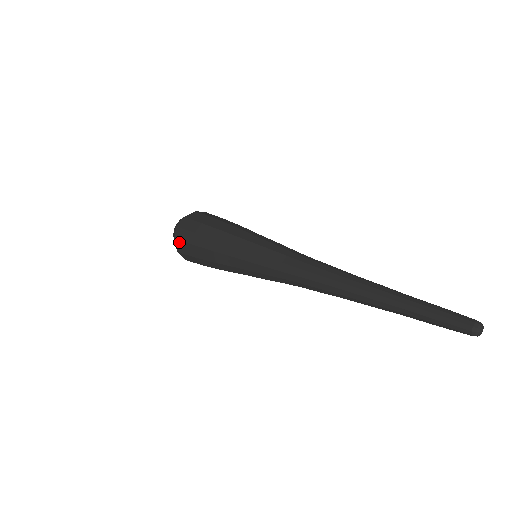
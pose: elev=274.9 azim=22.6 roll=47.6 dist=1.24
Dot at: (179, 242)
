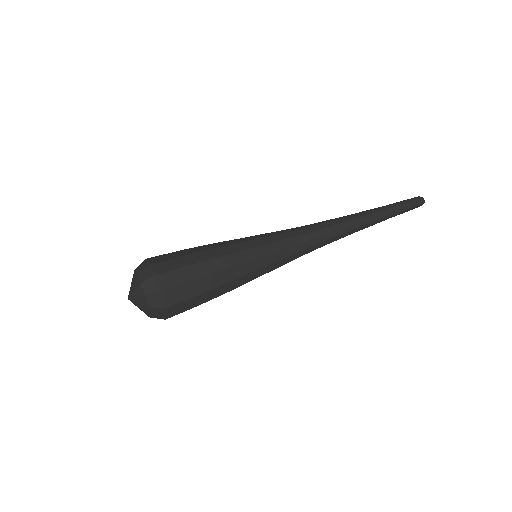
Dot at: (171, 290)
